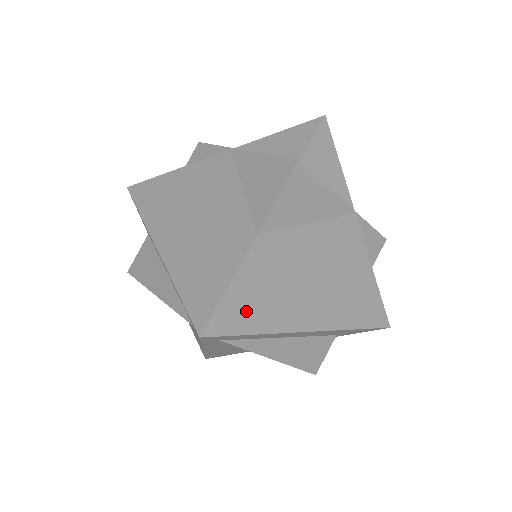
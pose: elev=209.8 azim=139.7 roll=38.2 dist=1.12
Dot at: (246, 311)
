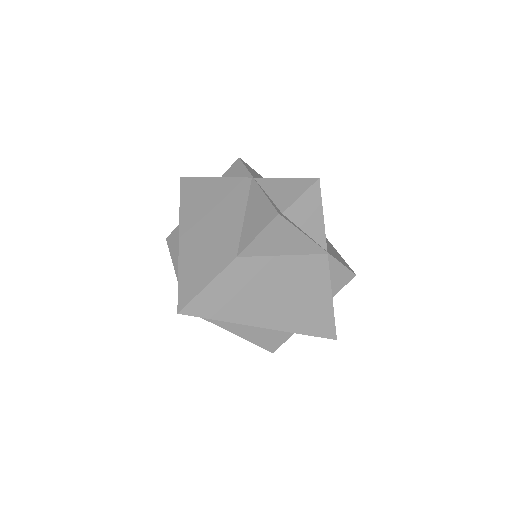
Dot at: (215, 304)
